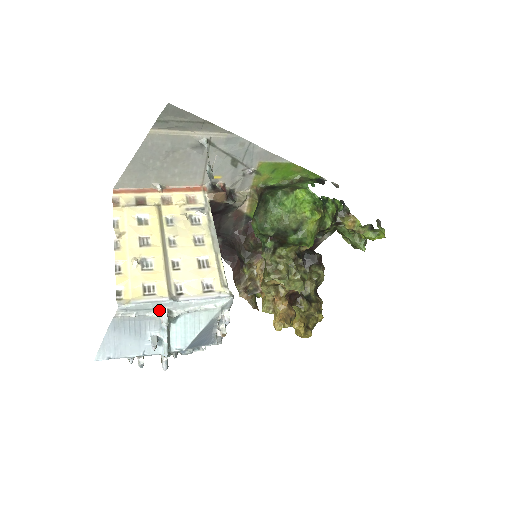
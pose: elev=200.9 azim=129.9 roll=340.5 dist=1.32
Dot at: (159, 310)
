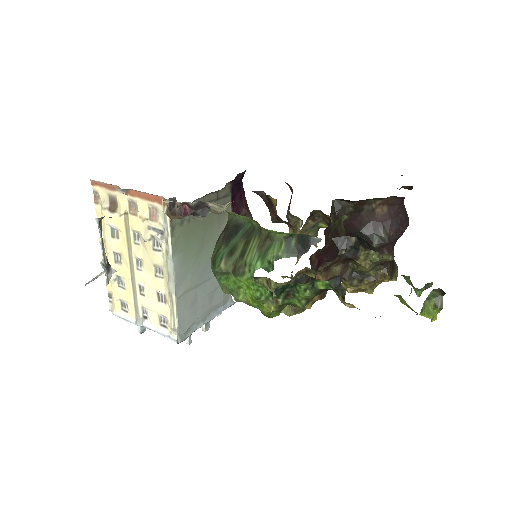
Dot at: occluded
